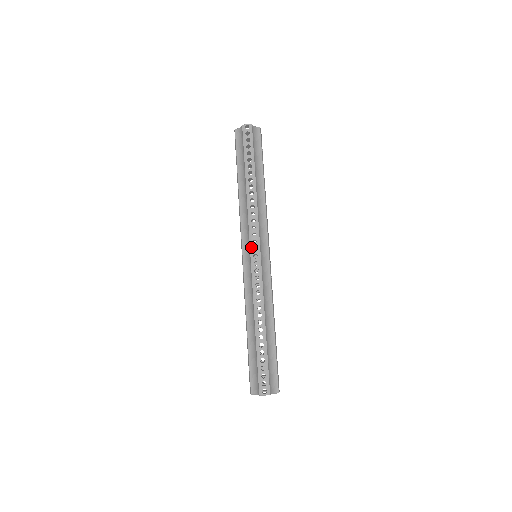
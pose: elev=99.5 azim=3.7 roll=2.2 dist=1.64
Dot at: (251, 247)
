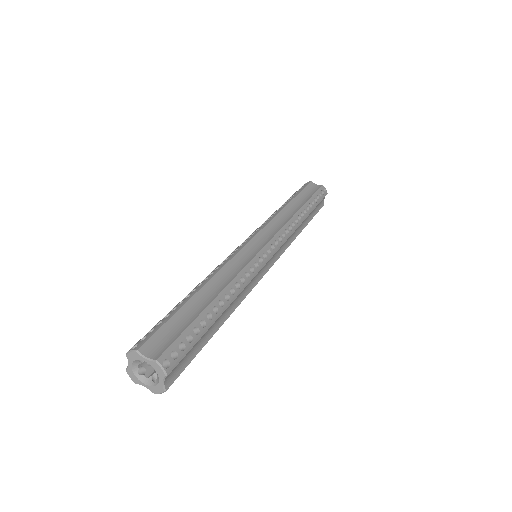
Dot at: (271, 241)
